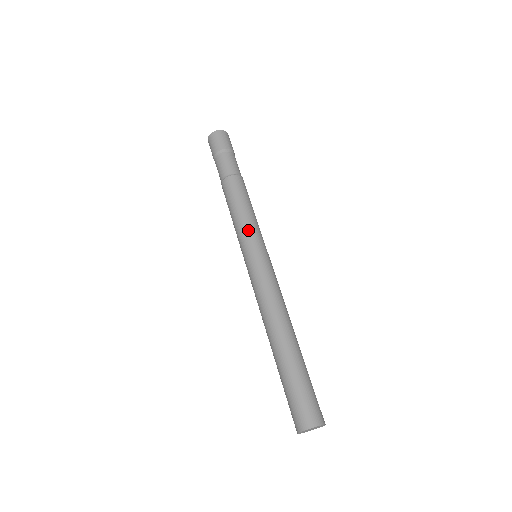
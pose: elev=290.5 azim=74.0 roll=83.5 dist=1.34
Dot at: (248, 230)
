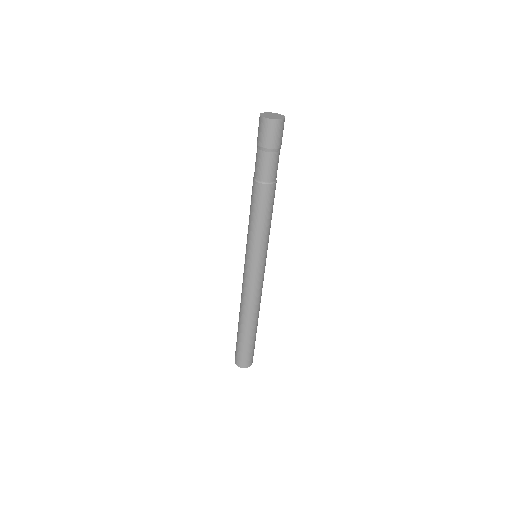
Dot at: (257, 243)
